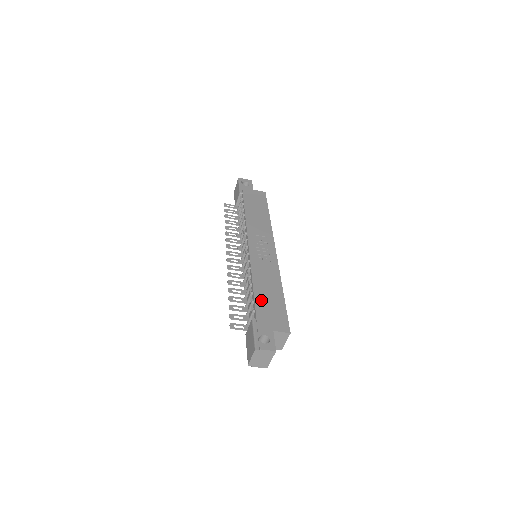
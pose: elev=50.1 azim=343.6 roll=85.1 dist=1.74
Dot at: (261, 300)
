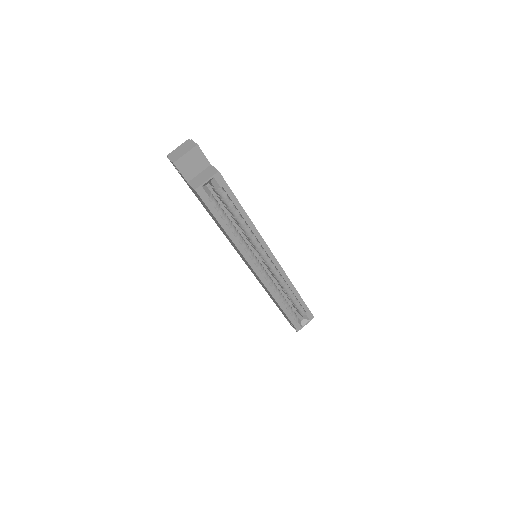
Dot at: occluded
